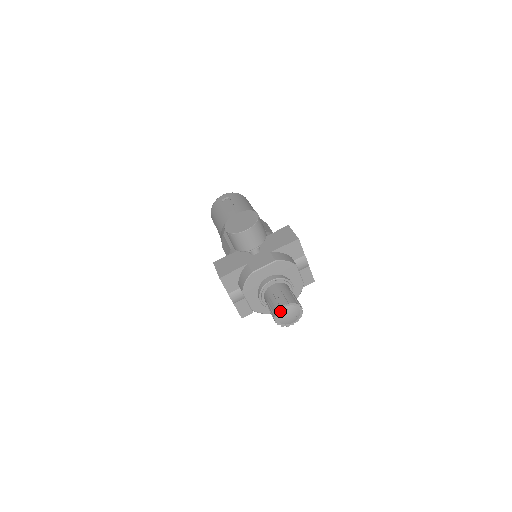
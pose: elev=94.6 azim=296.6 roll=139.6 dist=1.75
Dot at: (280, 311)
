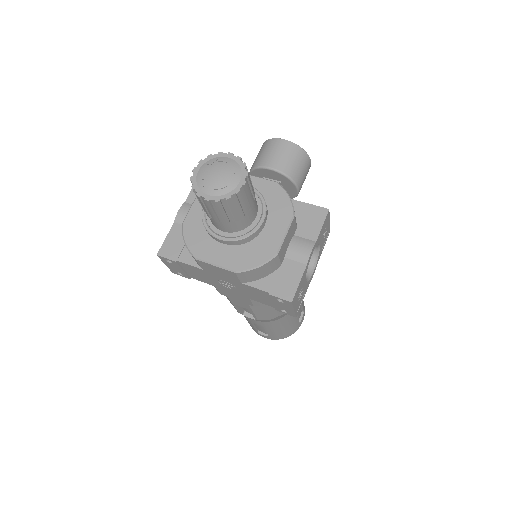
Dot at: (216, 158)
